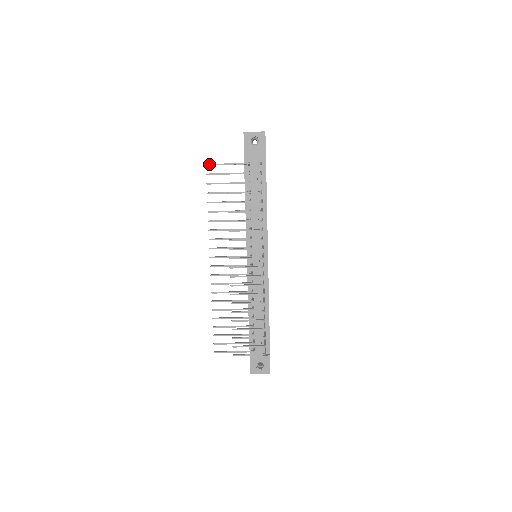
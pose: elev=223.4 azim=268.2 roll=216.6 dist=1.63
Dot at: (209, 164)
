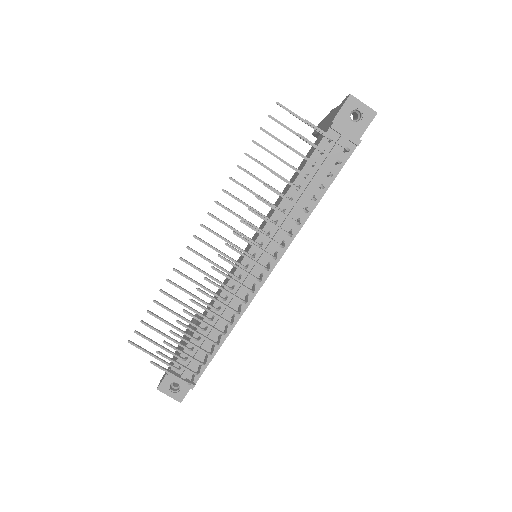
Dot at: (281, 104)
